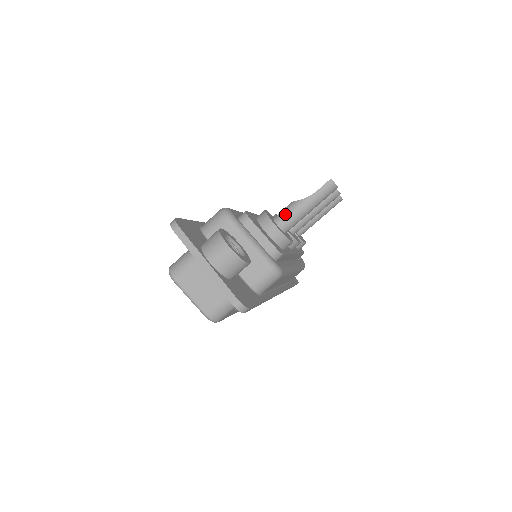
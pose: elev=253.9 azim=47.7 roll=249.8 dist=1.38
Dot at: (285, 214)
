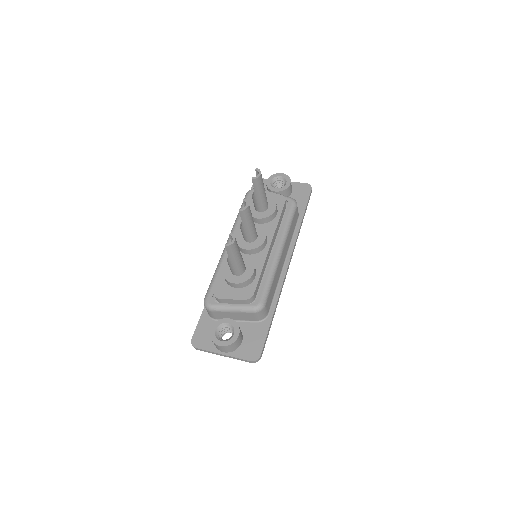
Dot at: (232, 270)
